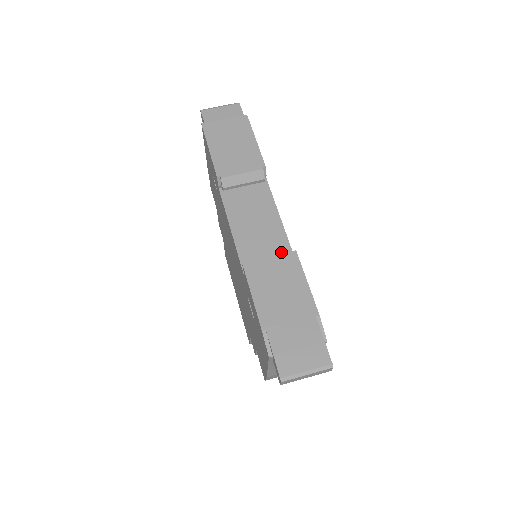
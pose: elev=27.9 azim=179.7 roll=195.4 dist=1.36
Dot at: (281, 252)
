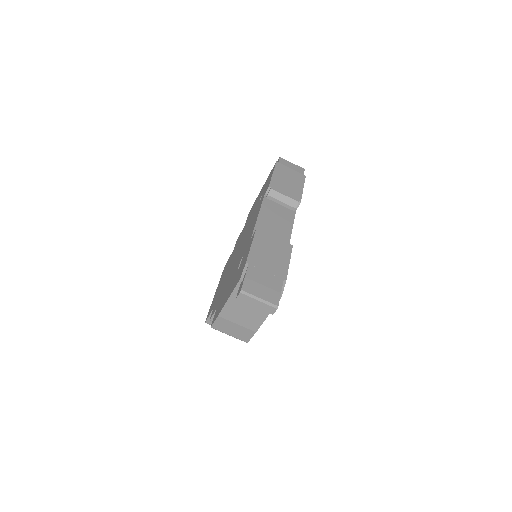
Dot at: occluded
